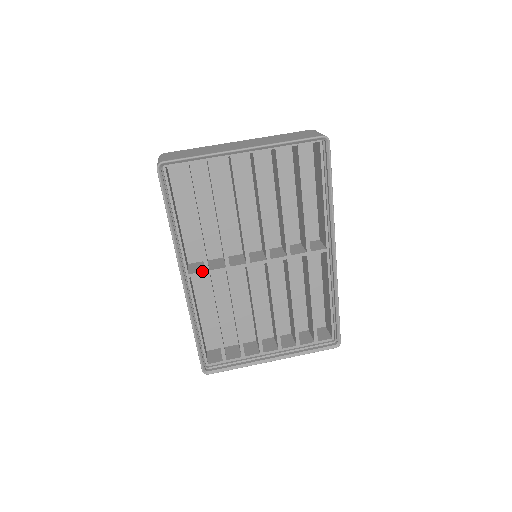
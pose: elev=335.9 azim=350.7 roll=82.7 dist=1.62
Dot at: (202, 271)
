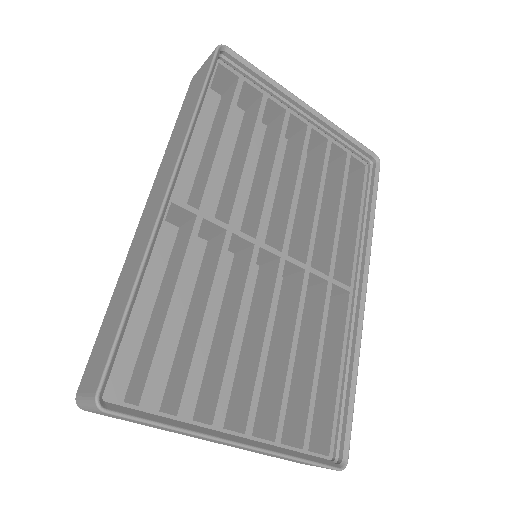
Dot at: occluded
